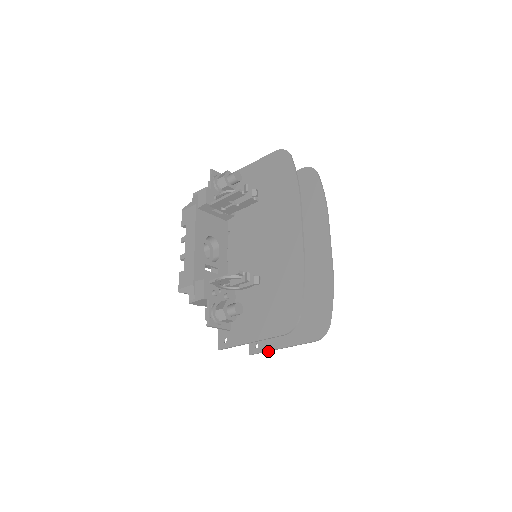
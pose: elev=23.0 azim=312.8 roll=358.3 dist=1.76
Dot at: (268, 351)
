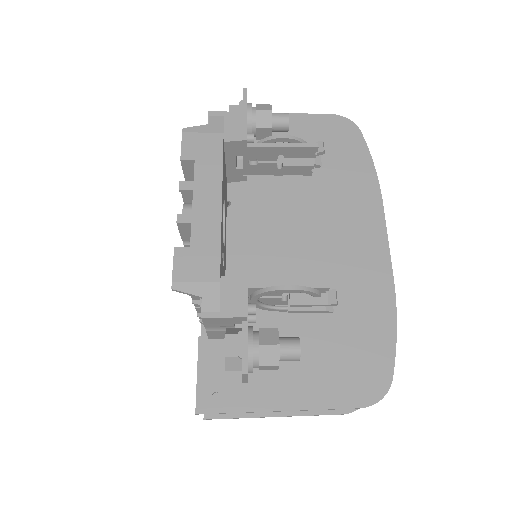
Dot at: (245, 417)
